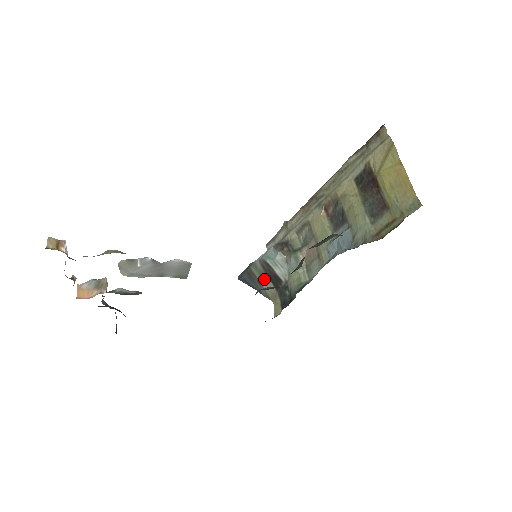
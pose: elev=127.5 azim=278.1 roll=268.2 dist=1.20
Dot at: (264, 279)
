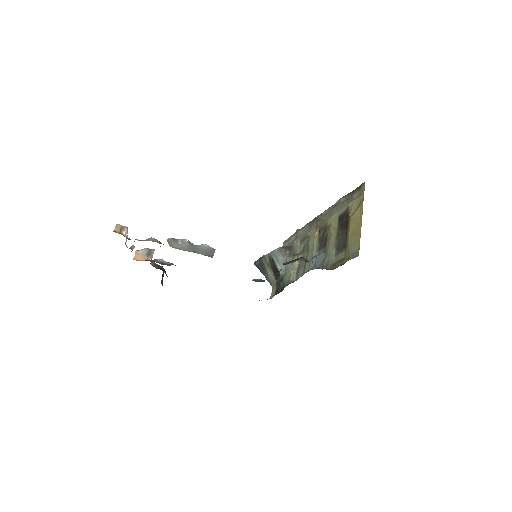
Dot at: (269, 269)
